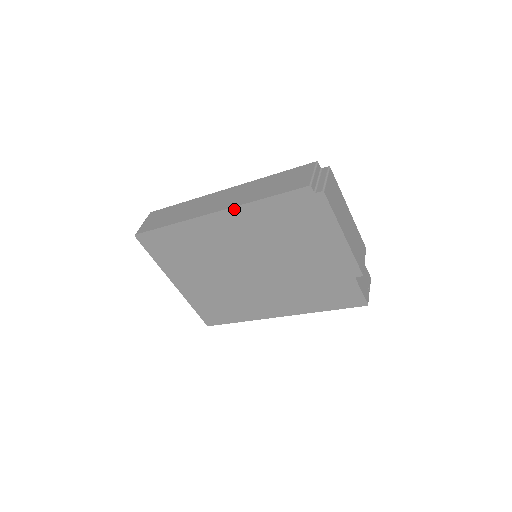
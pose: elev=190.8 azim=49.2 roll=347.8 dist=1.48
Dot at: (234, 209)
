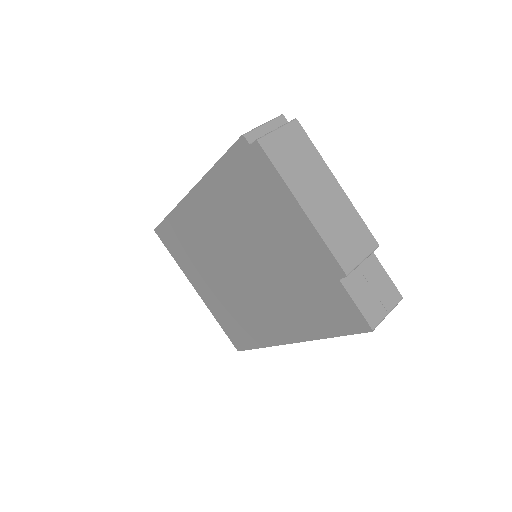
Dot at: (200, 184)
